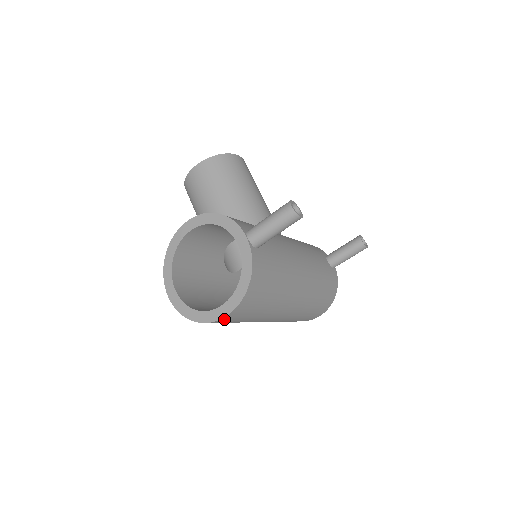
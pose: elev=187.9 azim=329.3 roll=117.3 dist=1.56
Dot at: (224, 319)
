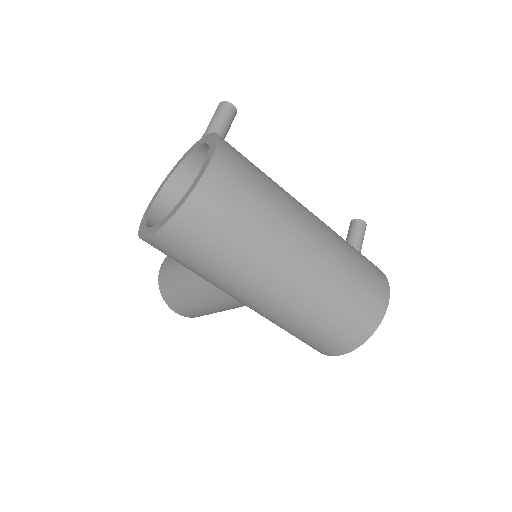
Dot at: (214, 172)
